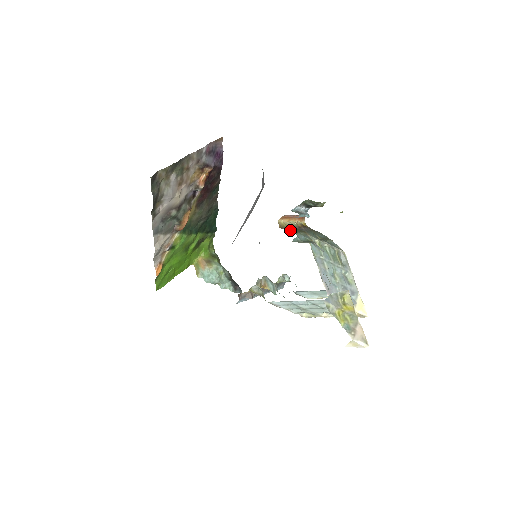
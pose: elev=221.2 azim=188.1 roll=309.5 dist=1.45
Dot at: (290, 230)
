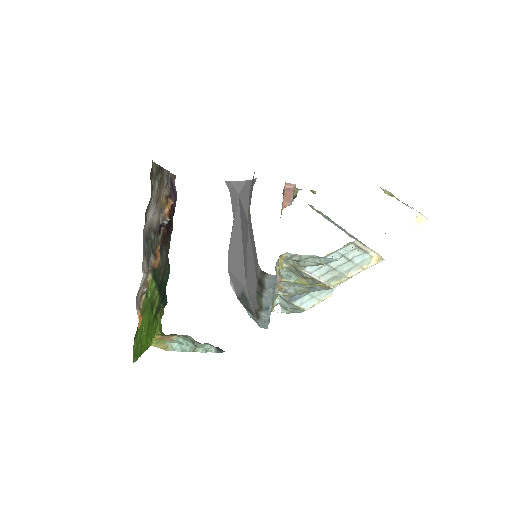
Dot at: occluded
